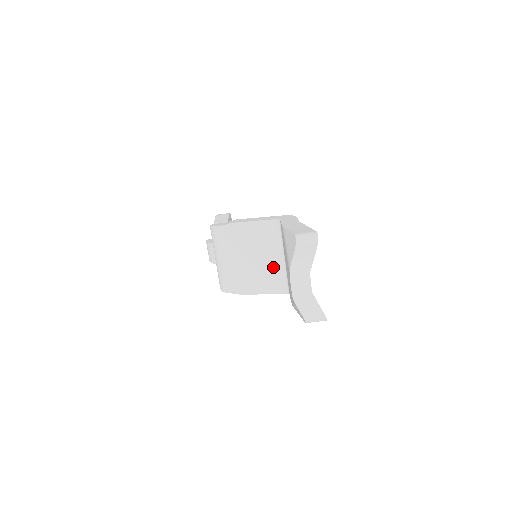
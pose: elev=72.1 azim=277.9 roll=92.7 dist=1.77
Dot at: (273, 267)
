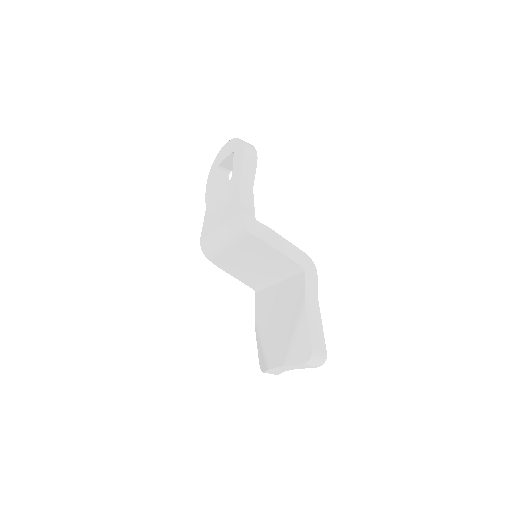
Dot at: (262, 277)
